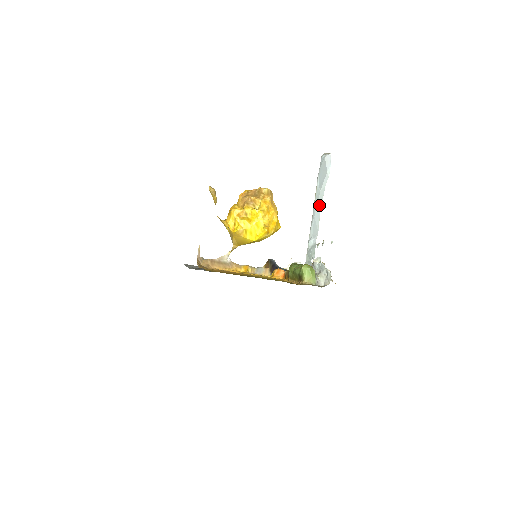
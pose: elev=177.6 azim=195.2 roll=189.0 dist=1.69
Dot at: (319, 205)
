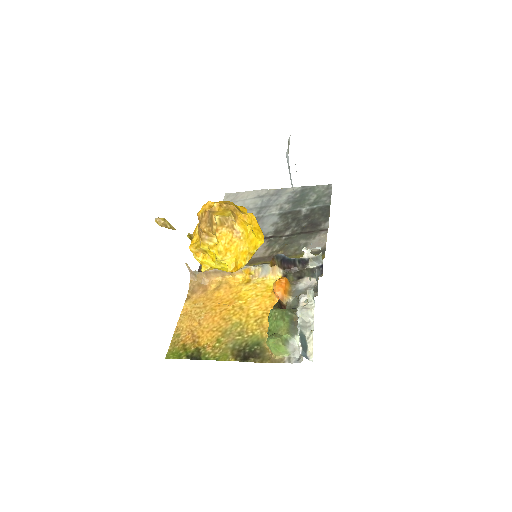
Dot at: occluded
